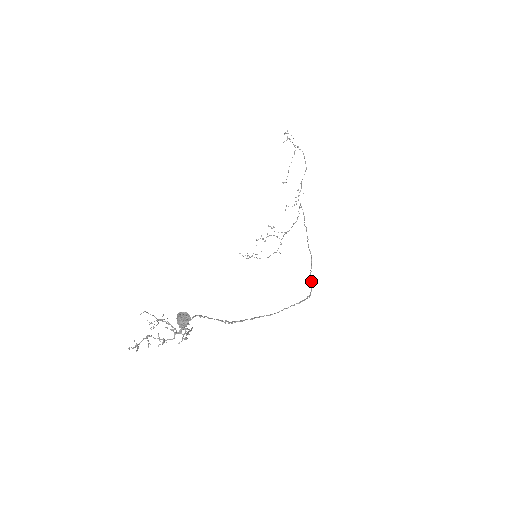
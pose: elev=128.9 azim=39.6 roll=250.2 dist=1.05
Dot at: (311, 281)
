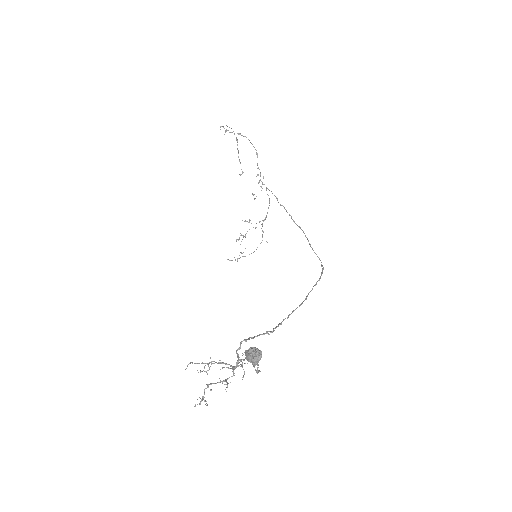
Dot at: (316, 254)
